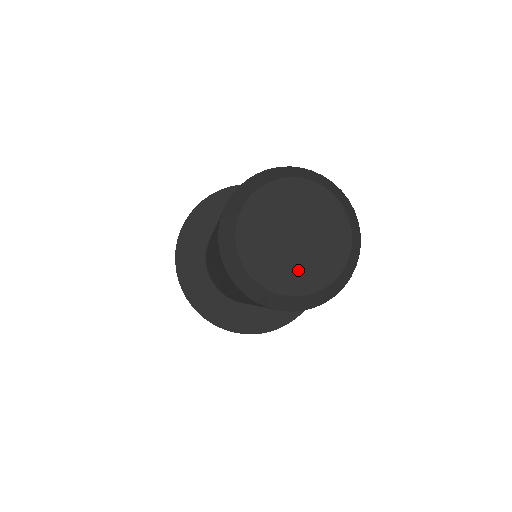
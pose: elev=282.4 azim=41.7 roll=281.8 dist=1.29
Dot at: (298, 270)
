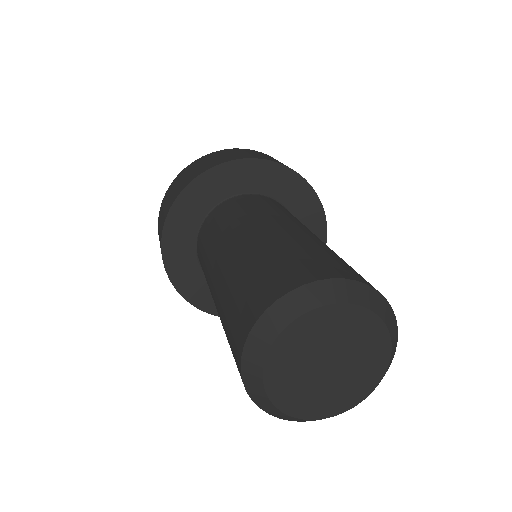
Dot at: (350, 385)
